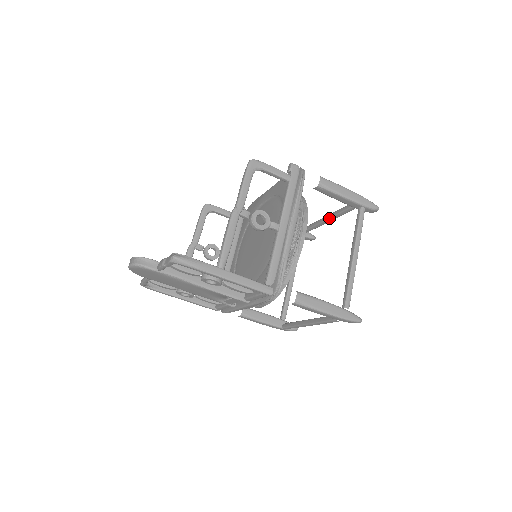
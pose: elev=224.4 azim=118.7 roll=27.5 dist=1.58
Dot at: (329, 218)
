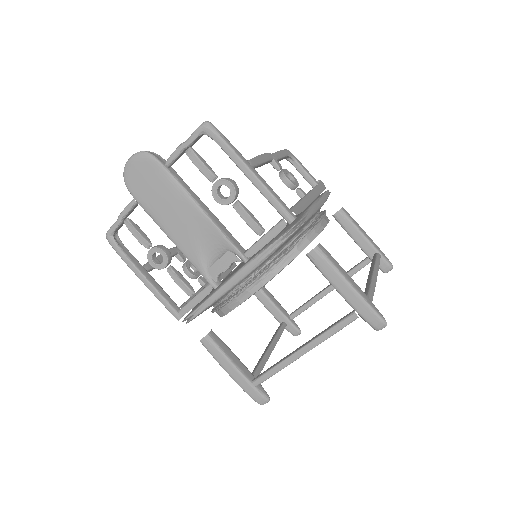
Dot at: (331, 285)
